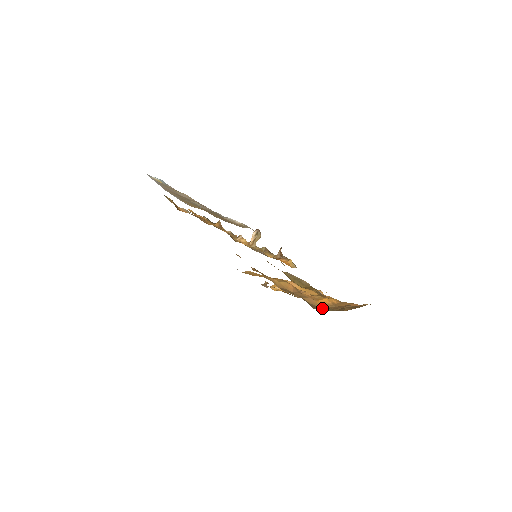
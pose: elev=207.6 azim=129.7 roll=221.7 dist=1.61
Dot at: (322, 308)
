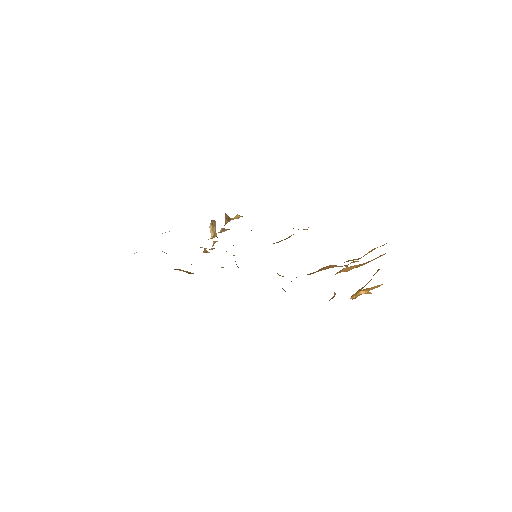
Dot at: occluded
